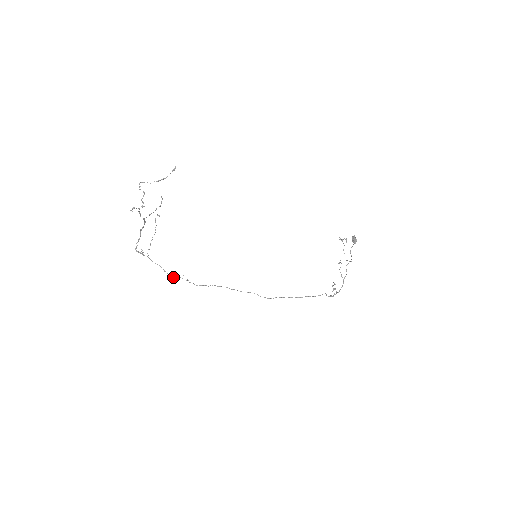
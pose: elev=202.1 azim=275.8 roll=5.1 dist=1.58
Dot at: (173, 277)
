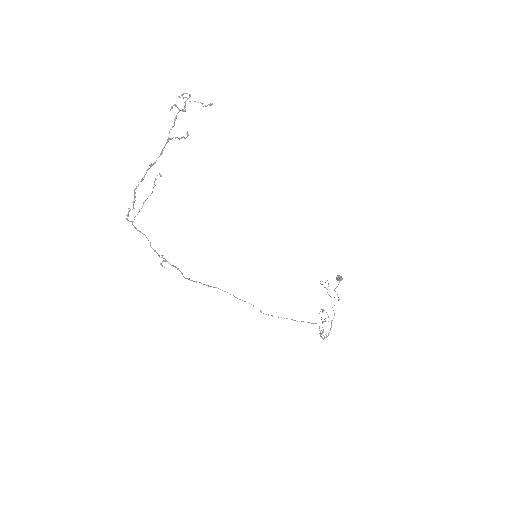
Dot at: (159, 256)
